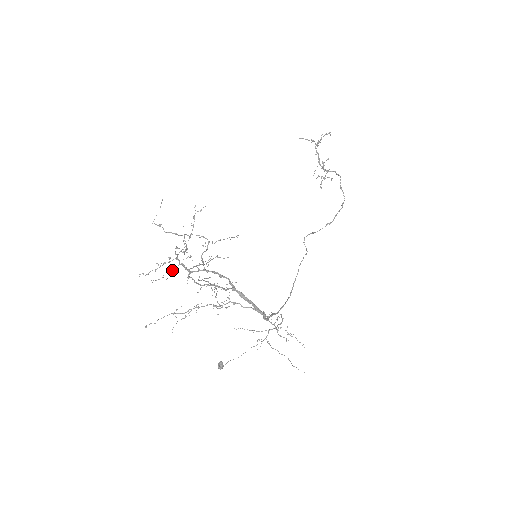
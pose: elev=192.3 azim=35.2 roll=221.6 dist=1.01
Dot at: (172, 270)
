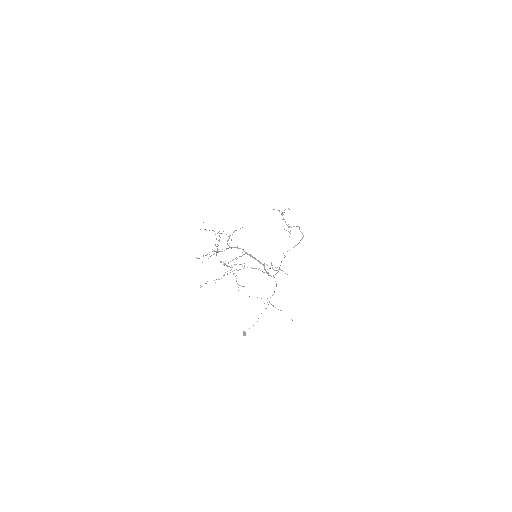
Dot at: occluded
